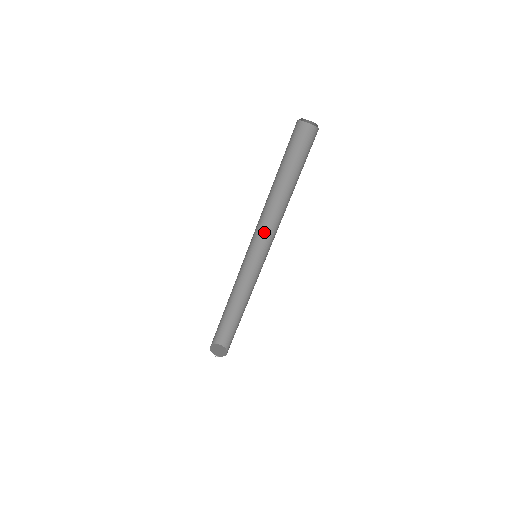
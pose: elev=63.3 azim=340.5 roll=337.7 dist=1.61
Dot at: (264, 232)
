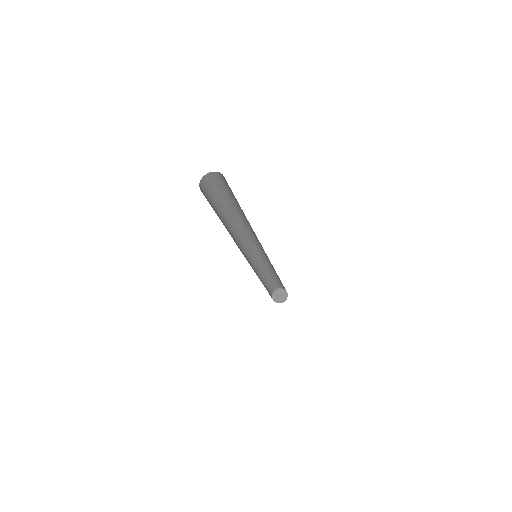
Dot at: (249, 237)
